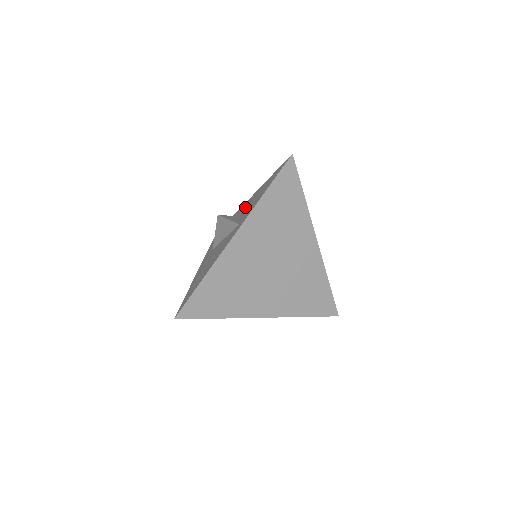
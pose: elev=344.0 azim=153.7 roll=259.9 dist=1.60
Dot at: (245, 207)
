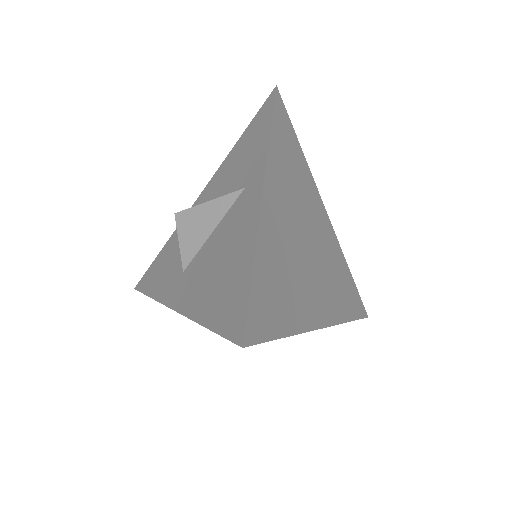
Dot at: (212, 192)
